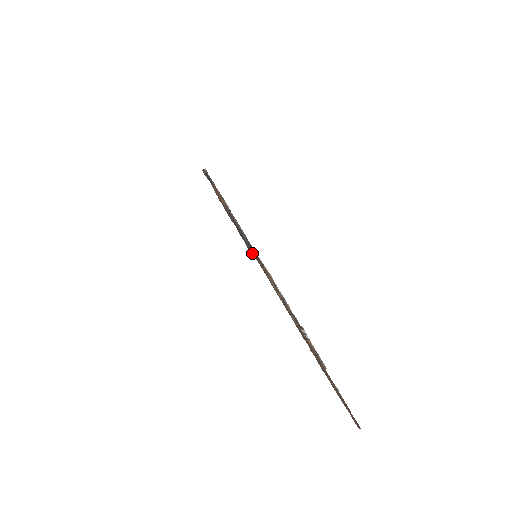
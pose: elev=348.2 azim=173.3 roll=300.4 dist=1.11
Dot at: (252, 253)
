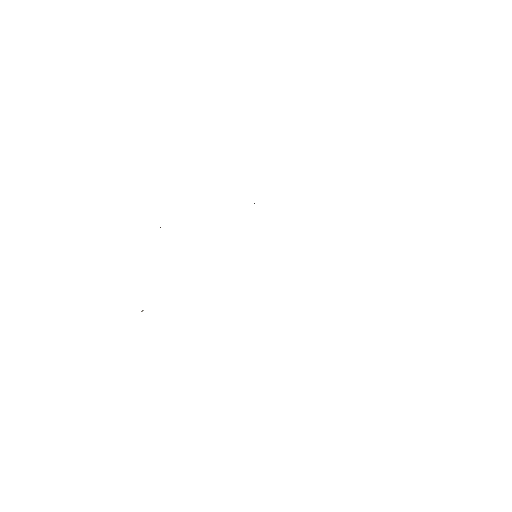
Dot at: occluded
